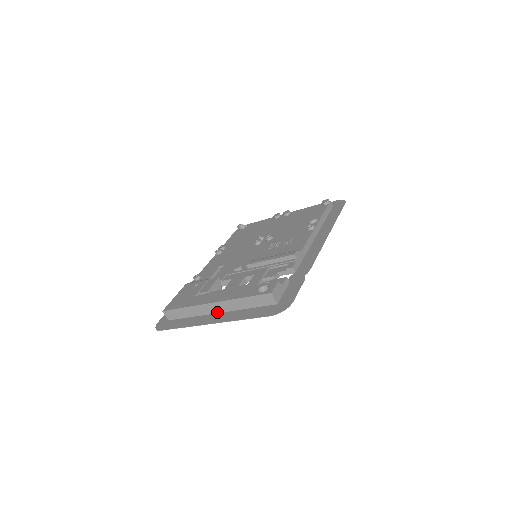
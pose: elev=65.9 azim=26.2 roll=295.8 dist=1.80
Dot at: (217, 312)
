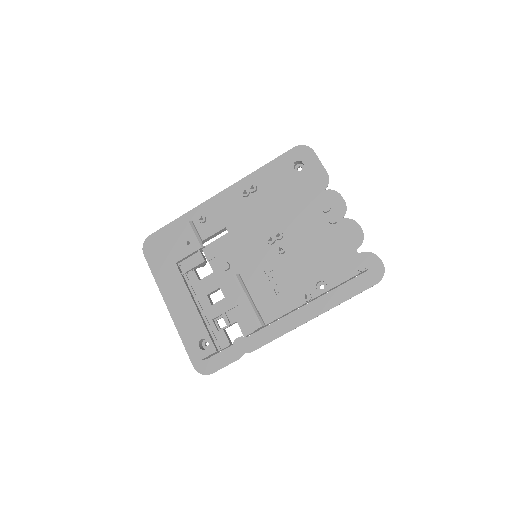
Dot at: occluded
